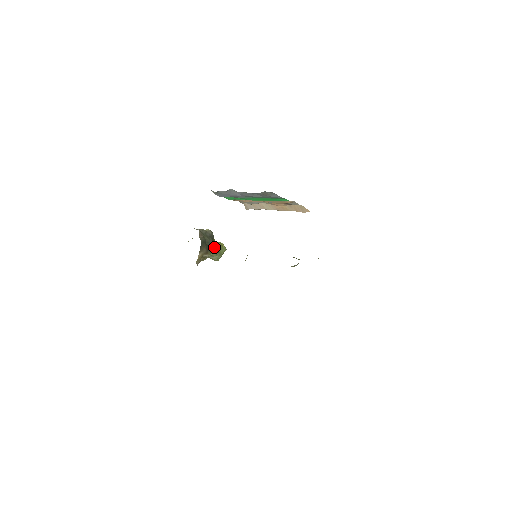
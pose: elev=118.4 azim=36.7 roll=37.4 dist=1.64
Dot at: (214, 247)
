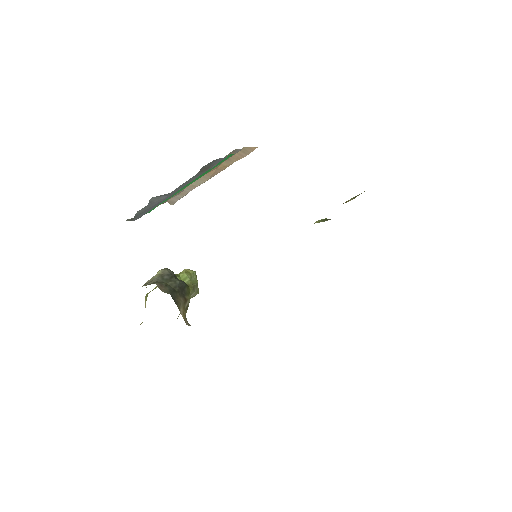
Dot at: (185, 285)
